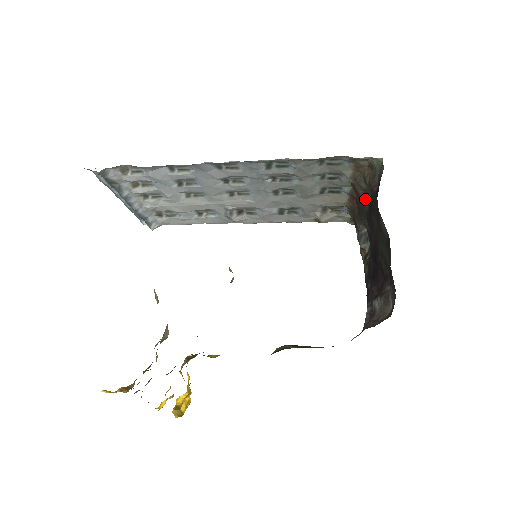
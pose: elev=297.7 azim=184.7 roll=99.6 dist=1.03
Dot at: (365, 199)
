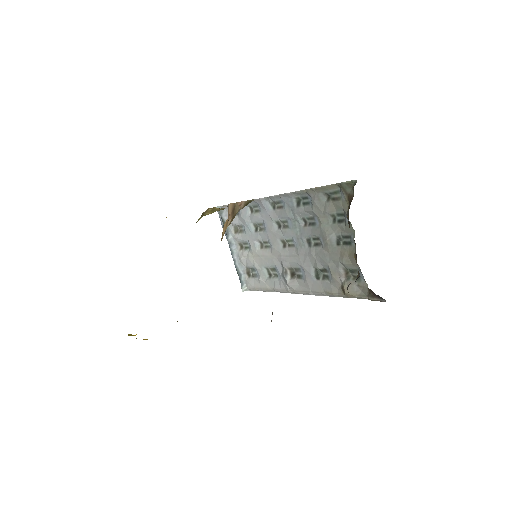
Dot at: (349, 226)
